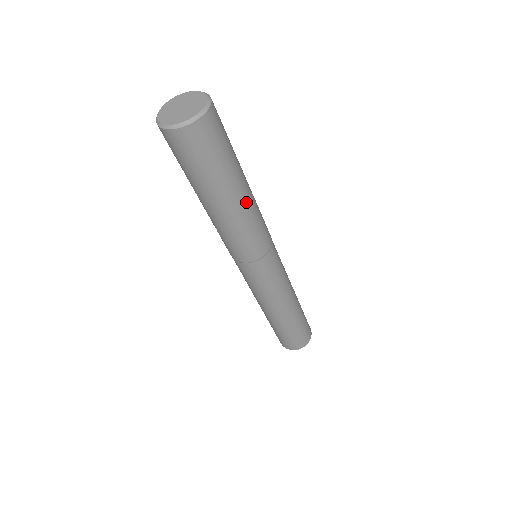
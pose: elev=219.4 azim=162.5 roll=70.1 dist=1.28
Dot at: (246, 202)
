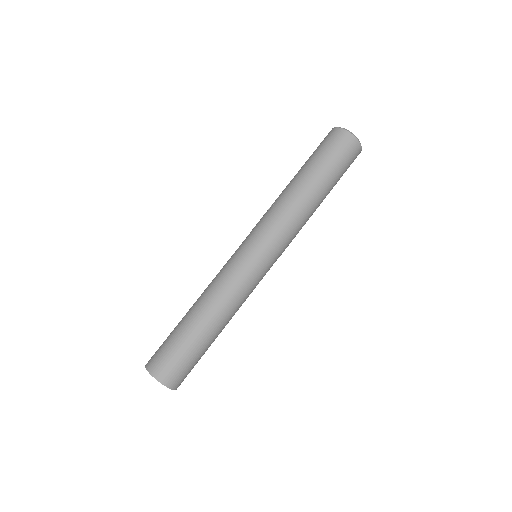
Dot at: (315, 206)
